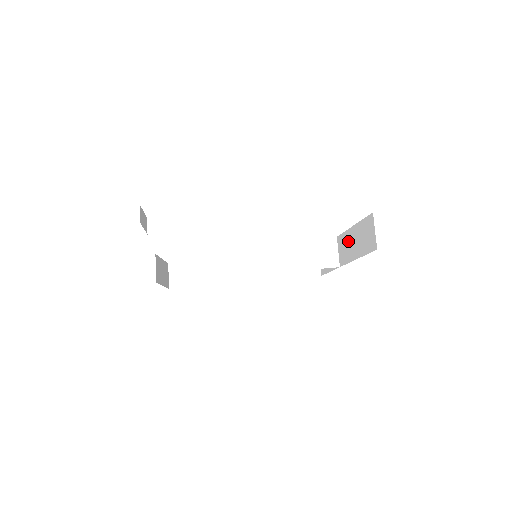
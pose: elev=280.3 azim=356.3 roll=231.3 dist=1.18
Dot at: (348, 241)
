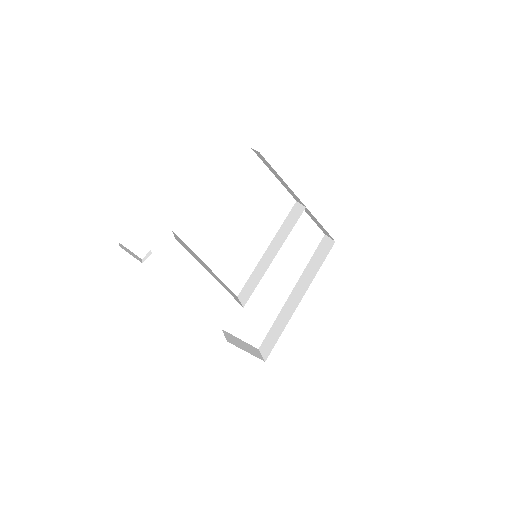
Dot at: (285, 186)
